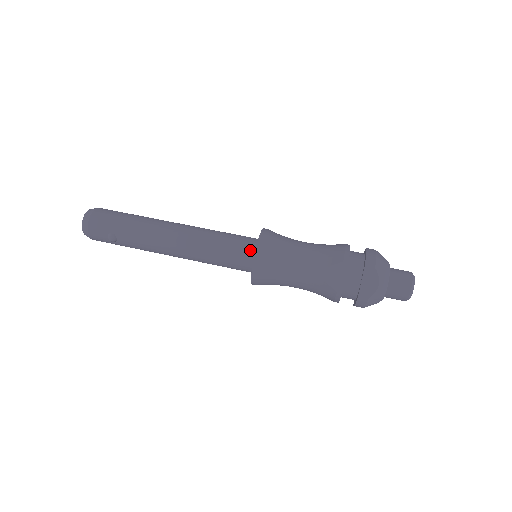
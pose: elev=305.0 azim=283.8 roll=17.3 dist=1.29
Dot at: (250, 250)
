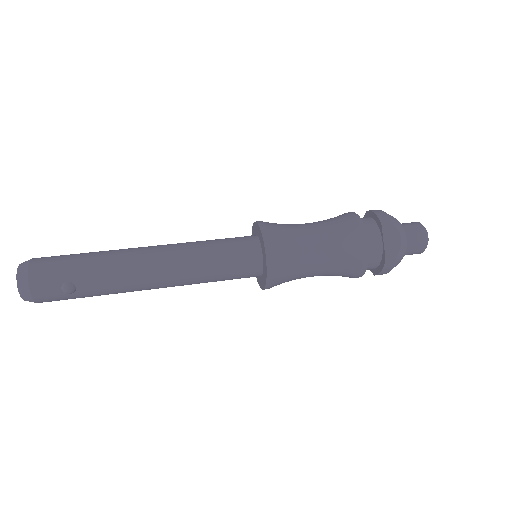
Dot at: (253, 247)
